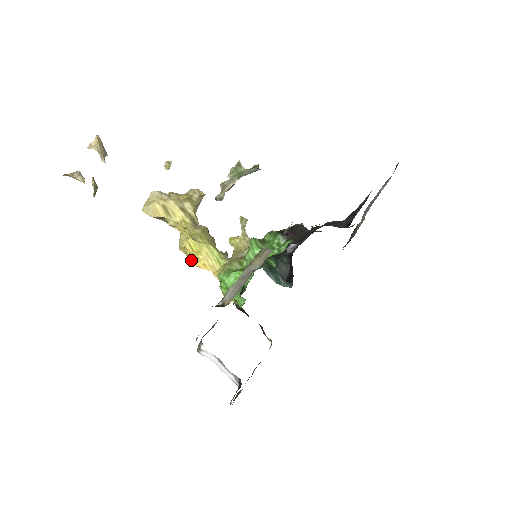
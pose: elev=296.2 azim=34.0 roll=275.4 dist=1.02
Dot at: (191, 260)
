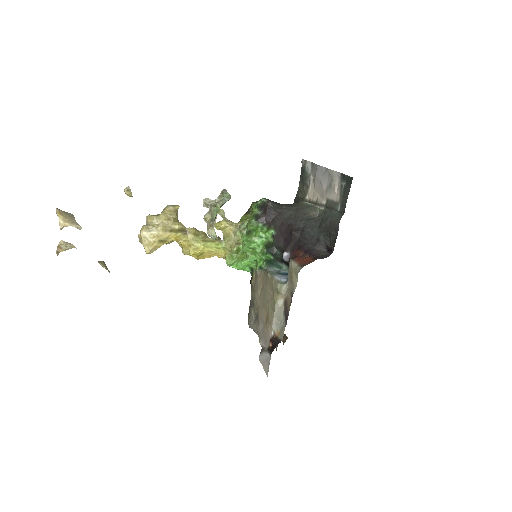
Dot at: (198, 258)
